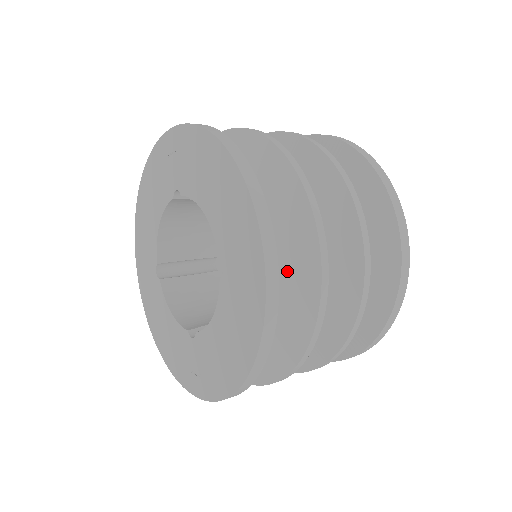
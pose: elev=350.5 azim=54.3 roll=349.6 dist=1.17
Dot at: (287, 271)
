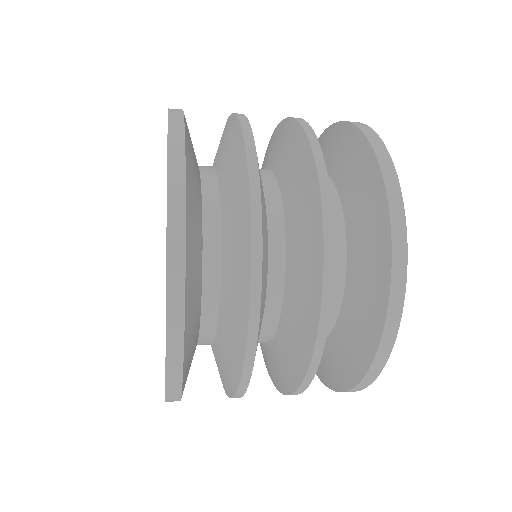
Dot at: (230, 227)
